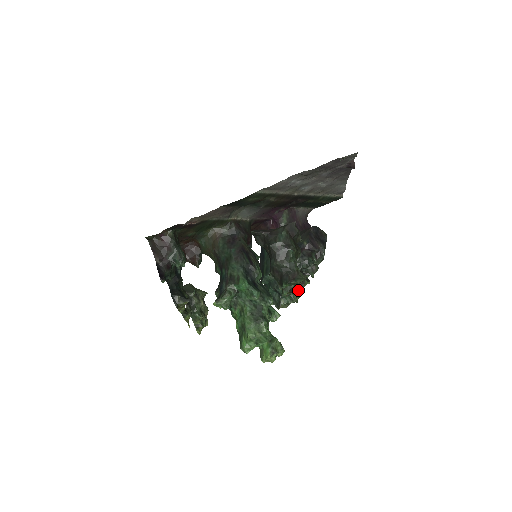
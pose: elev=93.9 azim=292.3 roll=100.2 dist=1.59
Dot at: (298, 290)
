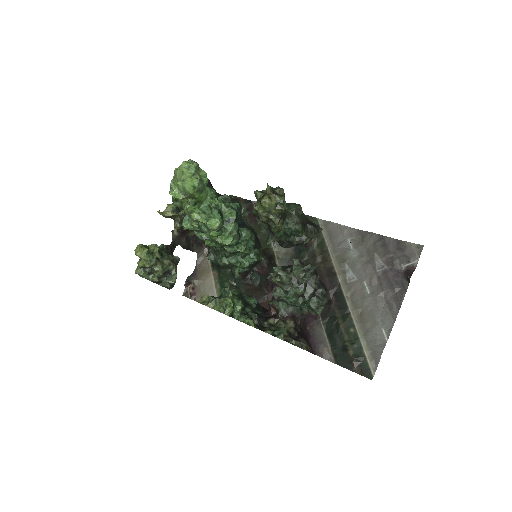
Dot at: (272, 187)
